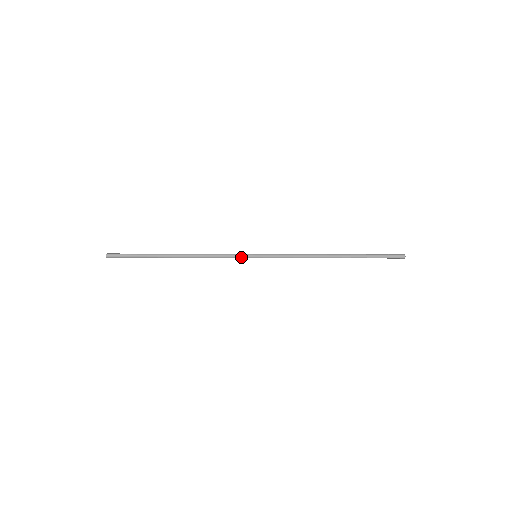
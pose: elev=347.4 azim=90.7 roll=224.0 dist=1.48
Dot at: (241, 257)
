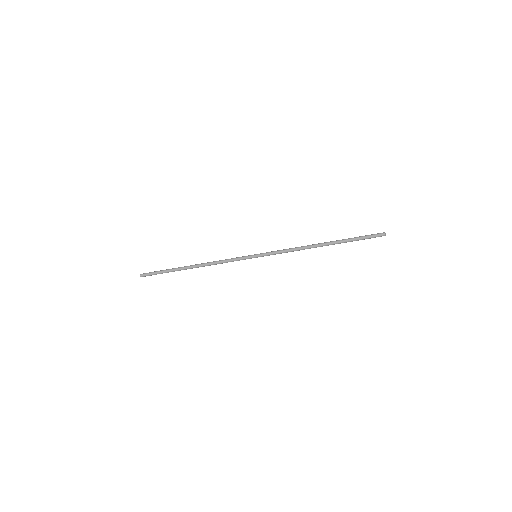
Dot at: (244, 258)
